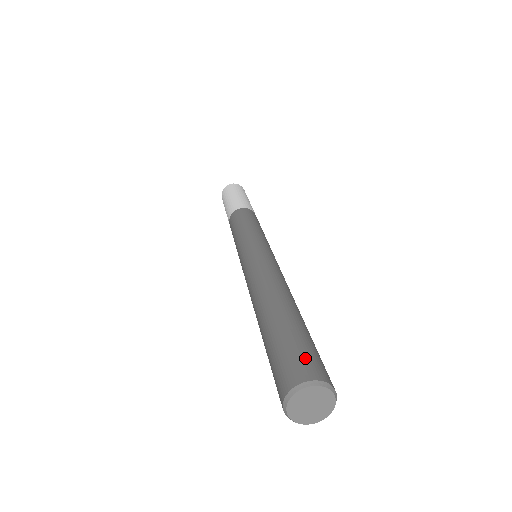
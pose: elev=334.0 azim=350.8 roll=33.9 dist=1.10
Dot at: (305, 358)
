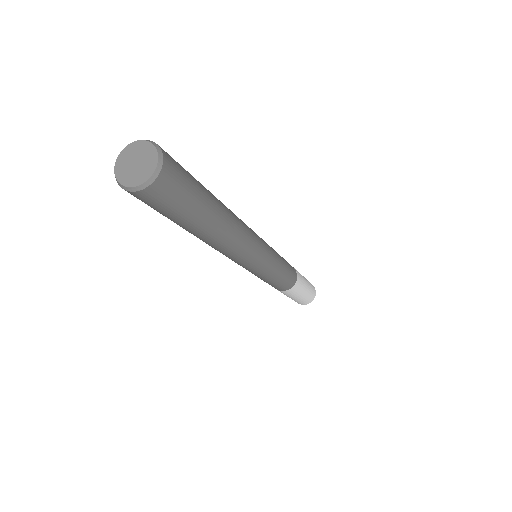
Dot at: occluded
